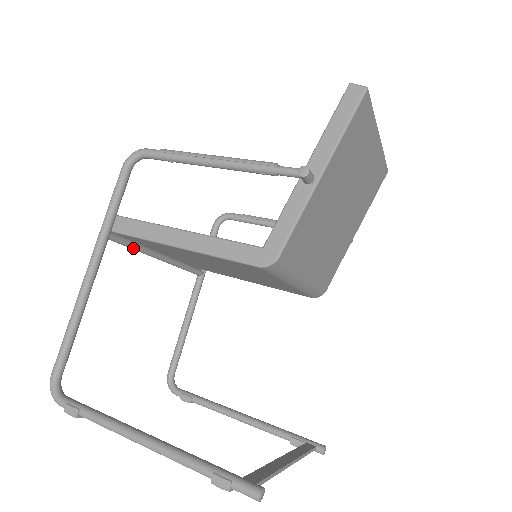
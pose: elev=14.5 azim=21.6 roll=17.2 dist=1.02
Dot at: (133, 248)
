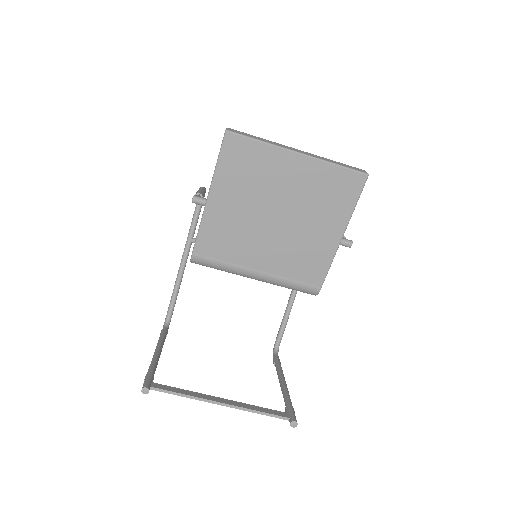
Dot at: occluded
